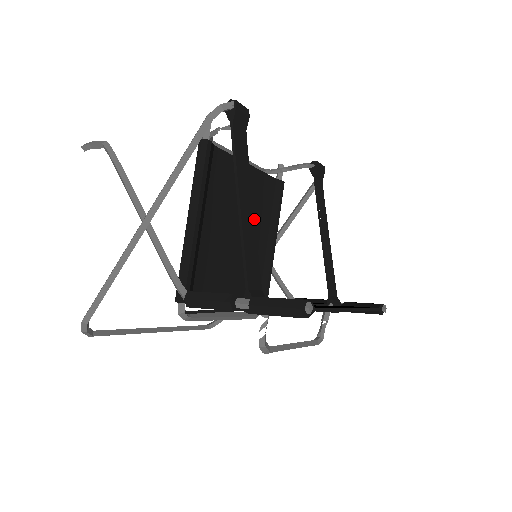
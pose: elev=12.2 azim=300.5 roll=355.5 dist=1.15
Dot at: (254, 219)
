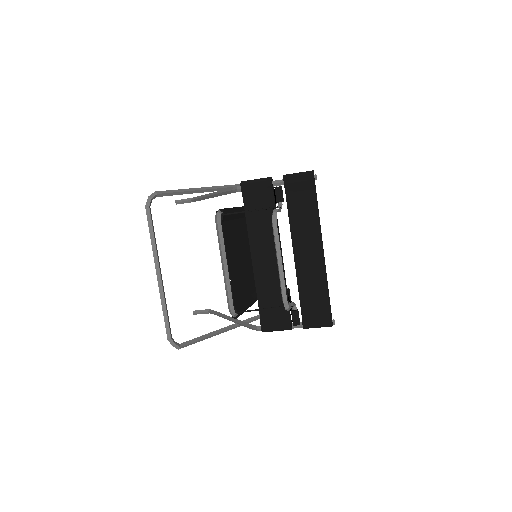
Dot at: occluded
